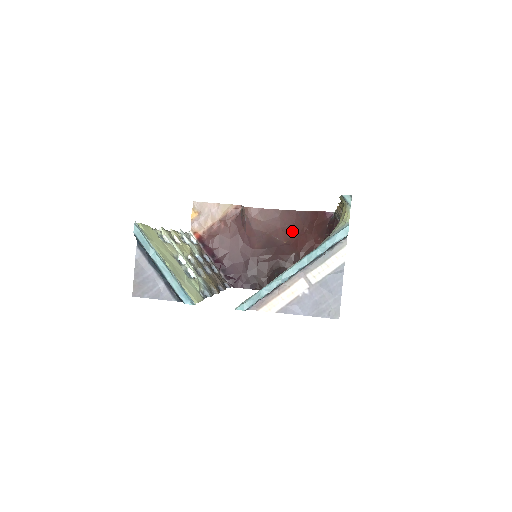
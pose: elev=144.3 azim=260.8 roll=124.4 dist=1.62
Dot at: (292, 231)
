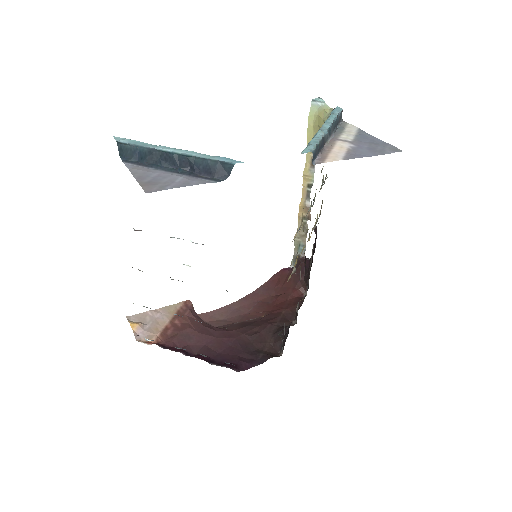
Dot at: (262, 307)
